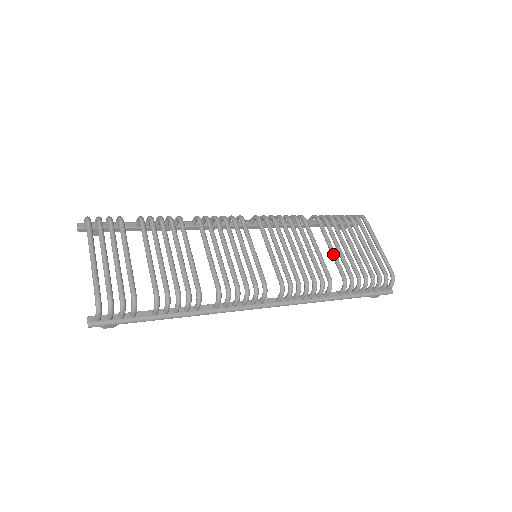
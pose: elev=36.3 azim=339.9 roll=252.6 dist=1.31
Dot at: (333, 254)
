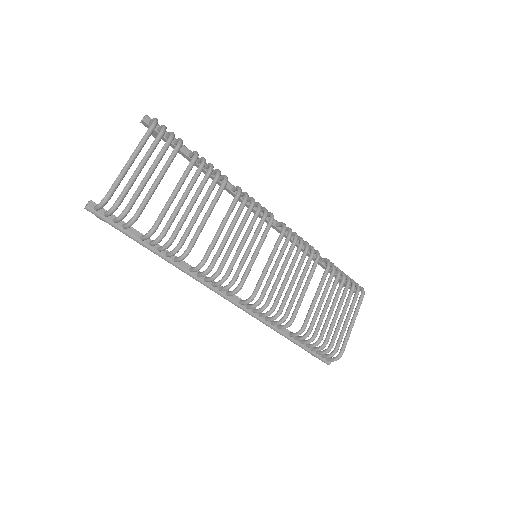
Dot at: (313, 303)
